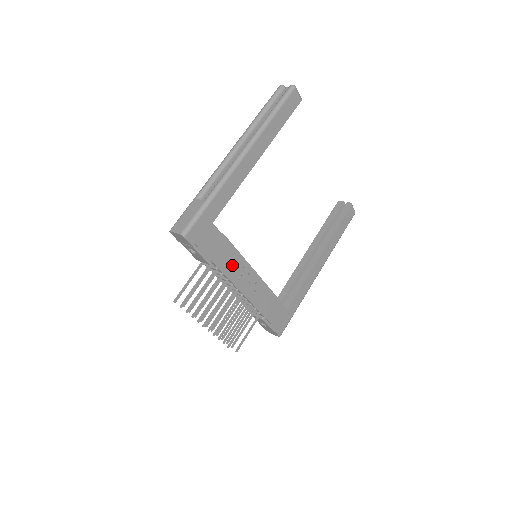
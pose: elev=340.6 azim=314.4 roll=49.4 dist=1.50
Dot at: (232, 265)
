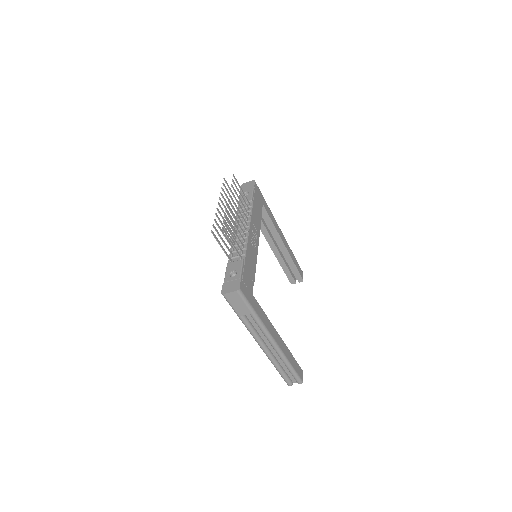
Dot at: (256, 220)
